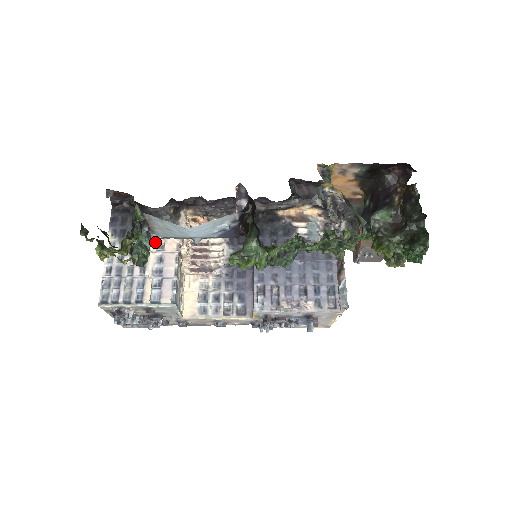
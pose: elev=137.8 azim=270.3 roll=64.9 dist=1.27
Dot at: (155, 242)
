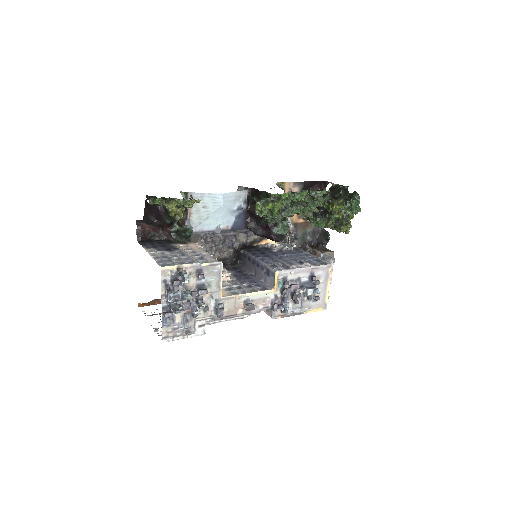
Dot at: (183, 248)
